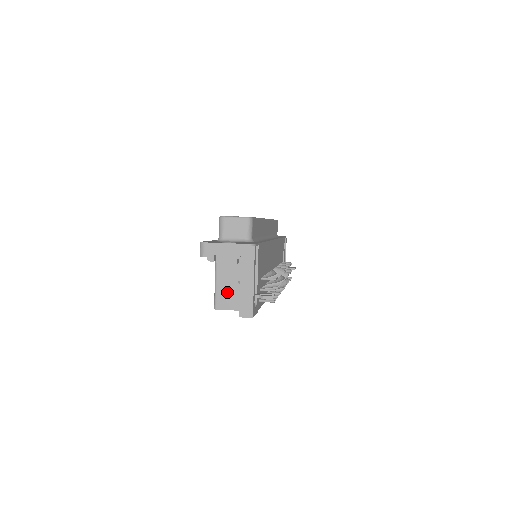
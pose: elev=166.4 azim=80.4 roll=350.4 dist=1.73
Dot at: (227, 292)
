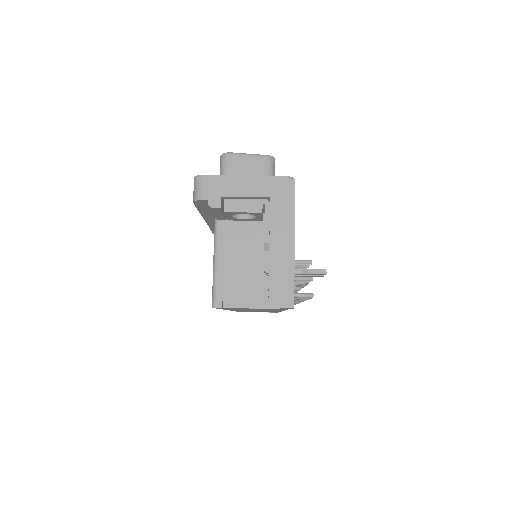
Dot at: (236, 276)
